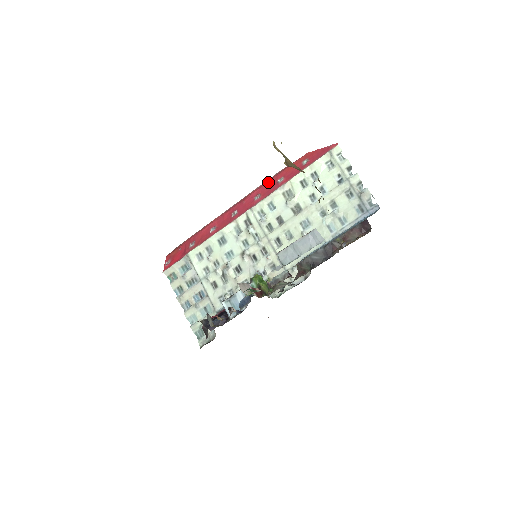
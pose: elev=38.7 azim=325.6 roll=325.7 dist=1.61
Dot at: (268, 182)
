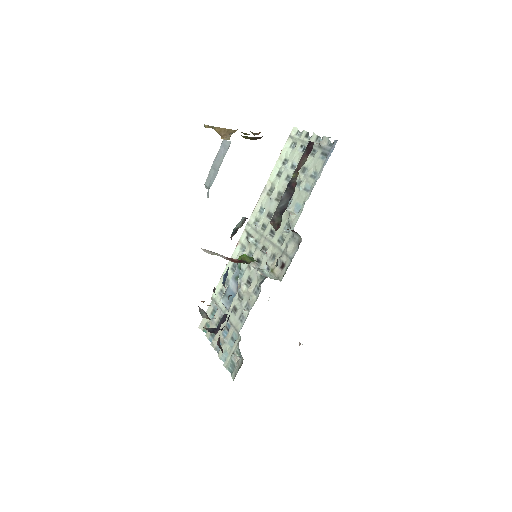
Dot at: occluded
